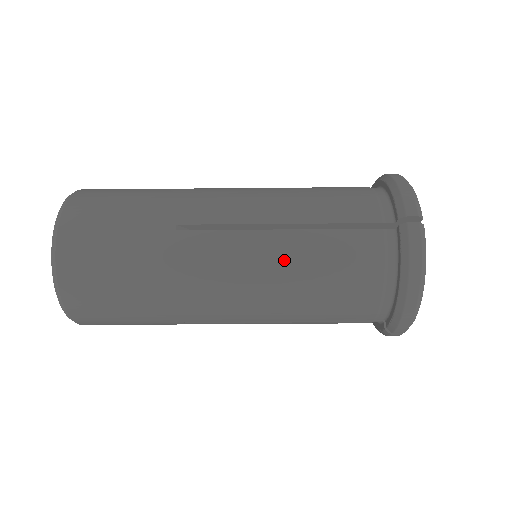
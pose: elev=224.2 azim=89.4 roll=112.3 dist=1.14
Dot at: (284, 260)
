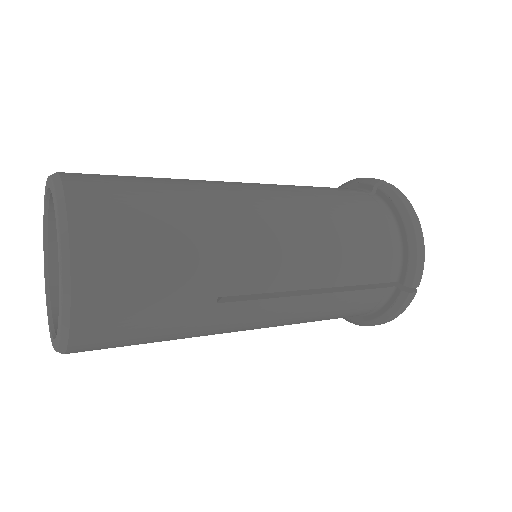
Dot at: (304, 315)
